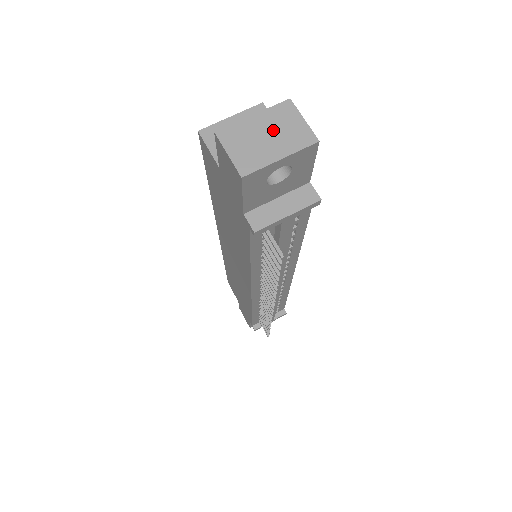
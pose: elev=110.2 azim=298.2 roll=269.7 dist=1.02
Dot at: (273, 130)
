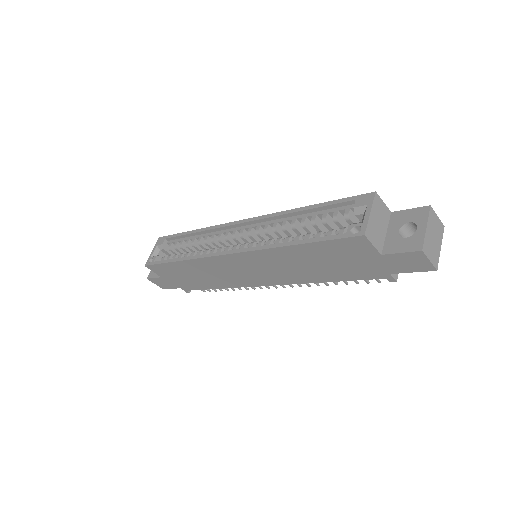
Dot at: (434, 232)
